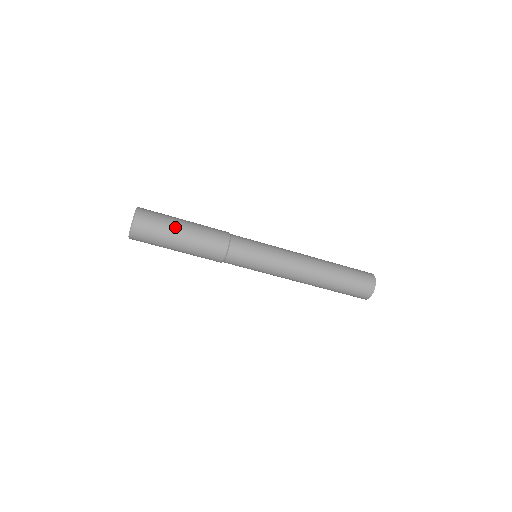
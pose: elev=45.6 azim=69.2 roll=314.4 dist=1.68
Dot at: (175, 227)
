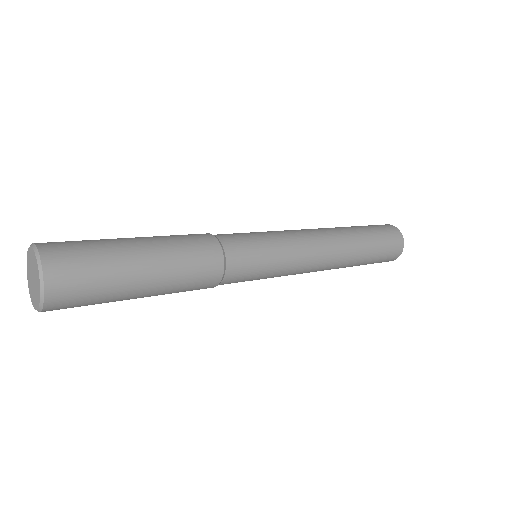
Dot at: (128, 263)
